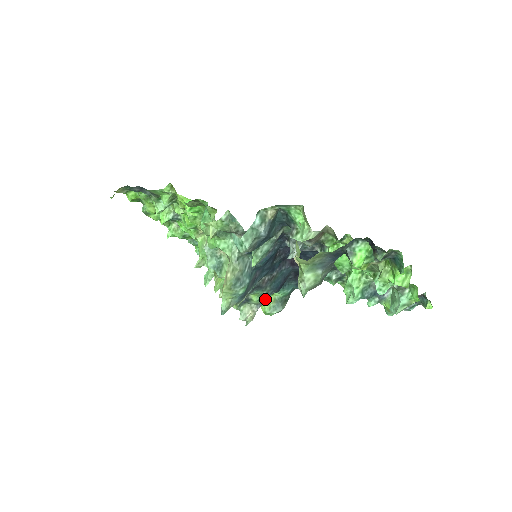
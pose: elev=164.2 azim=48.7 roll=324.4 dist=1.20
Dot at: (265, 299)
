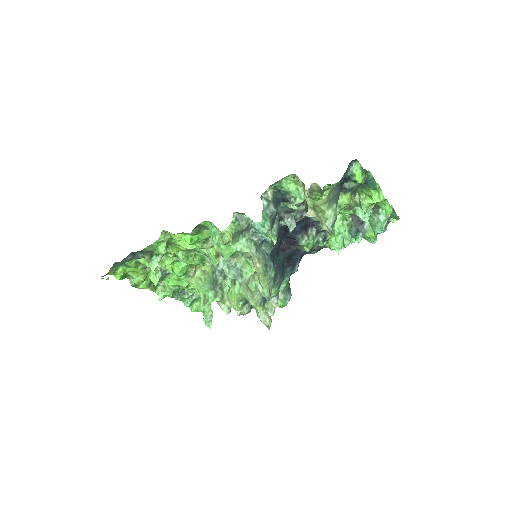
Dot at: (279, 289)
